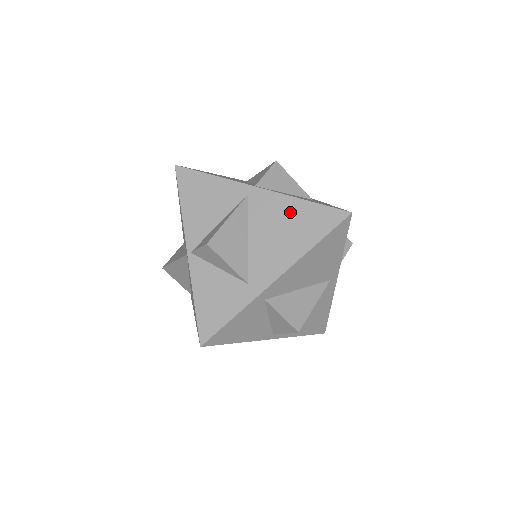
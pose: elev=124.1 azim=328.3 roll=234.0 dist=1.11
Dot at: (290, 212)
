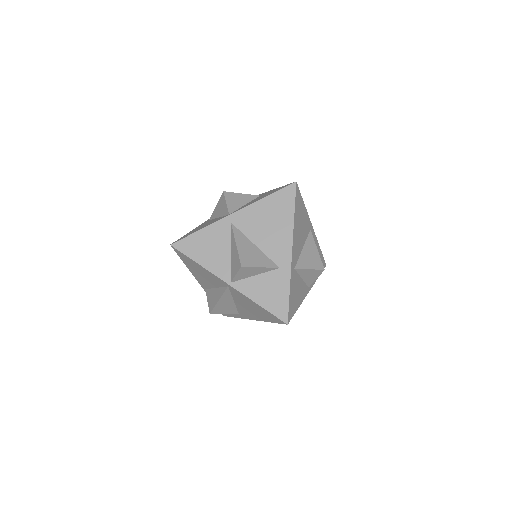
Dot at: (264, 211)
